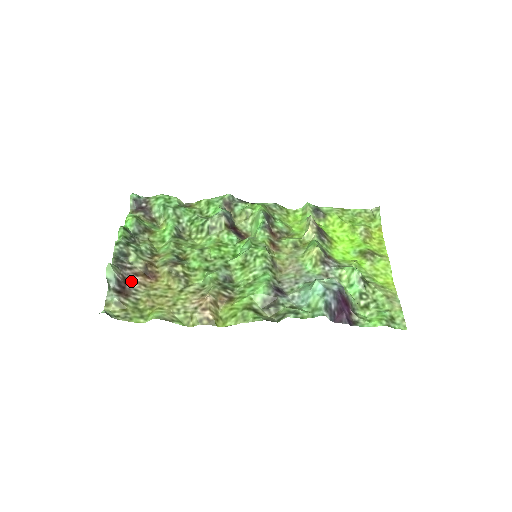
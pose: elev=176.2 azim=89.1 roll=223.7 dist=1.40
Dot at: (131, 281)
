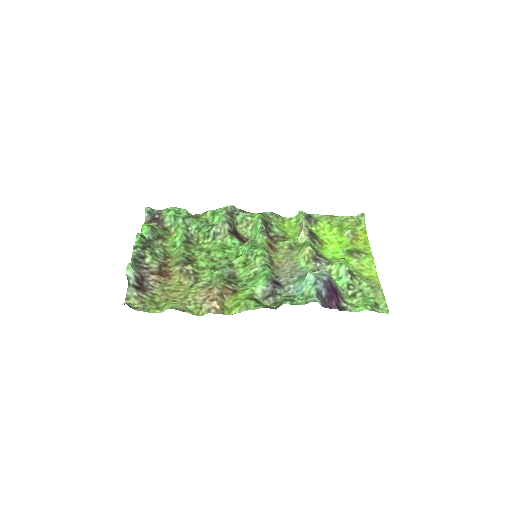
Dot at: (148, 279)
